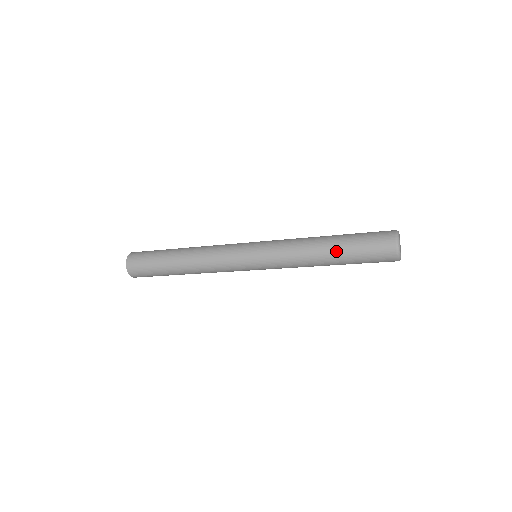
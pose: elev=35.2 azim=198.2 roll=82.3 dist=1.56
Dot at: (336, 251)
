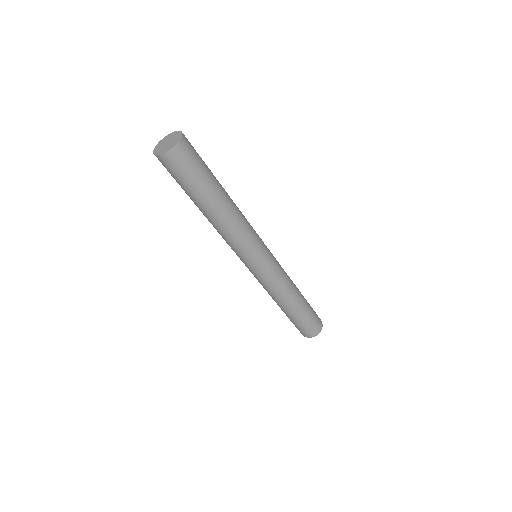
Dot at: (295, 311)
